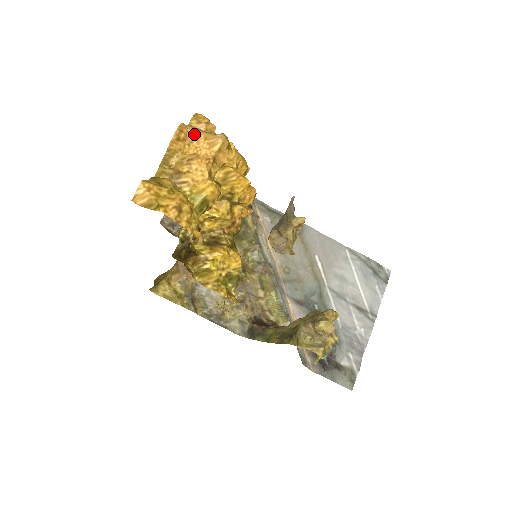
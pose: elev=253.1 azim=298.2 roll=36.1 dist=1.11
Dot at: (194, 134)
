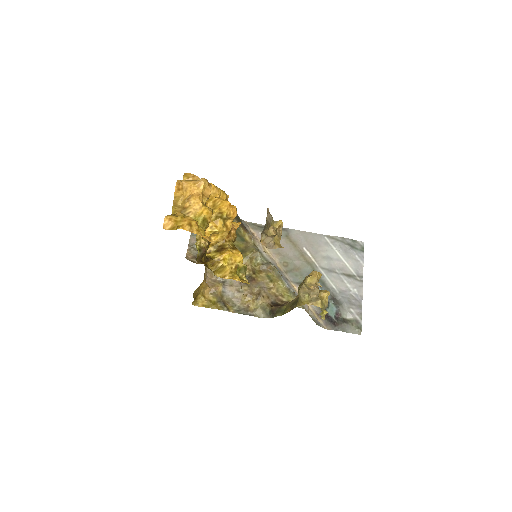
Dot at: (187, 184)
